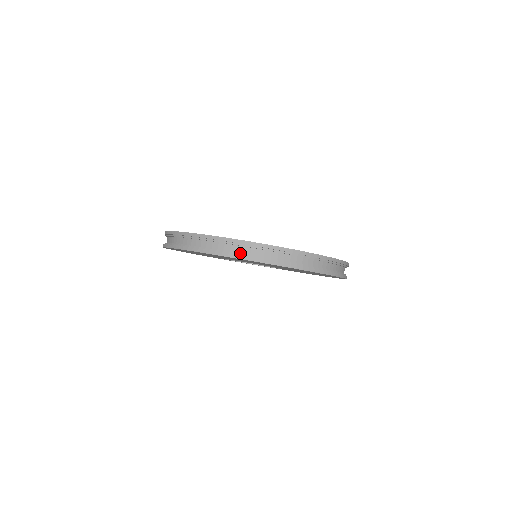
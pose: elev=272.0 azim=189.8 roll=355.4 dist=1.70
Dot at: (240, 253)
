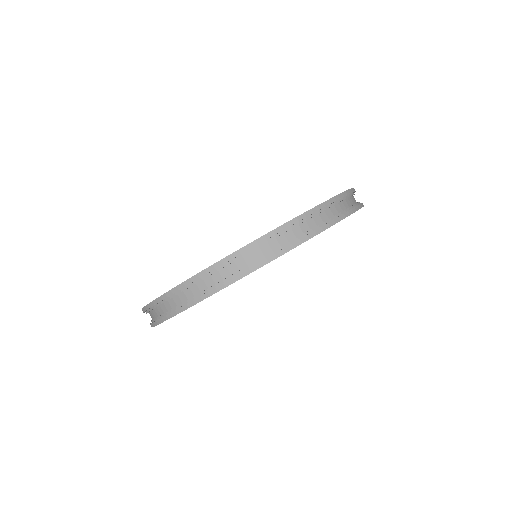
Dot at: (333, 216)
